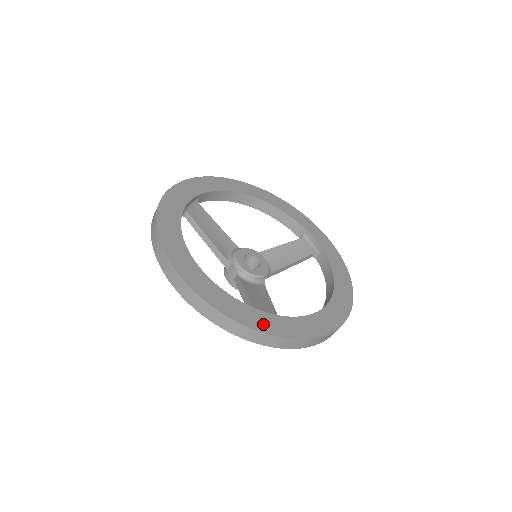
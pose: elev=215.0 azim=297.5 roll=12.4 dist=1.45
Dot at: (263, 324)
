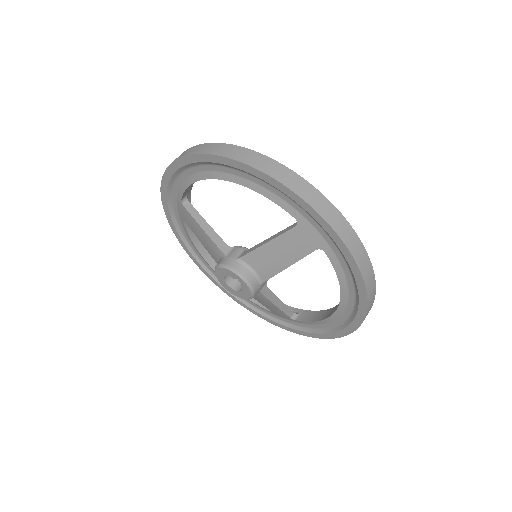
Dot at: occluded
